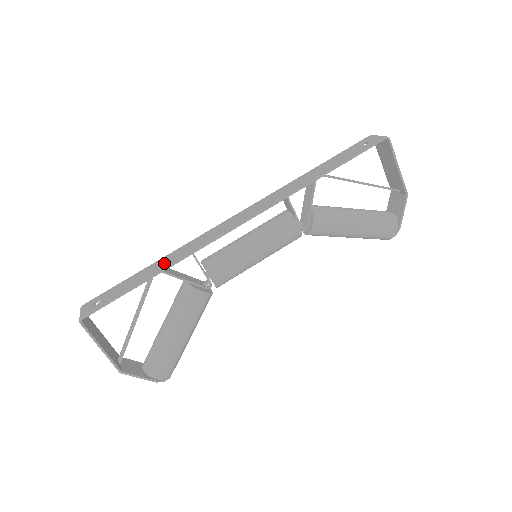
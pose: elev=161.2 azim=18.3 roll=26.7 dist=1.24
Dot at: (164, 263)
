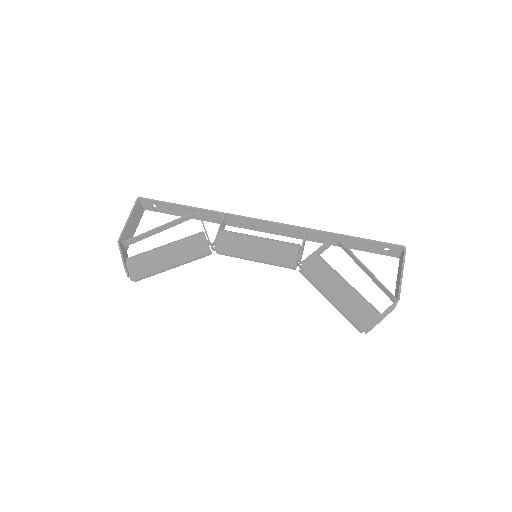
Dot at: (205, 213)
